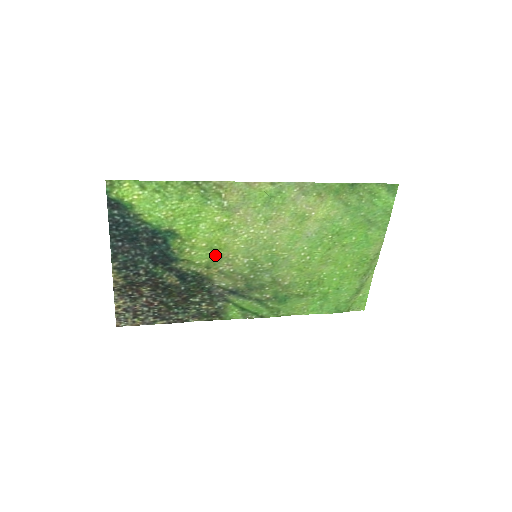
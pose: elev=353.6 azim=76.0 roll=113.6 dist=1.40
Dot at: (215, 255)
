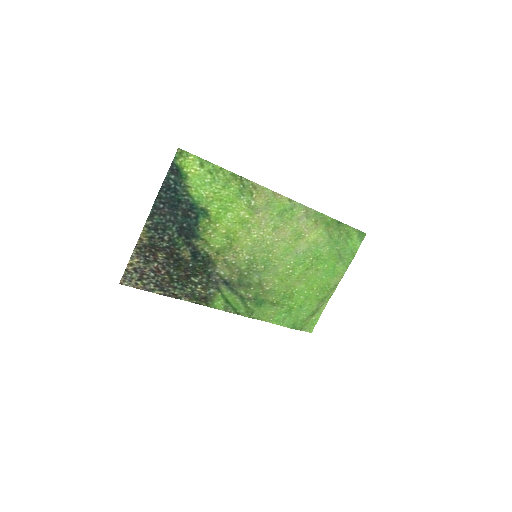
Dot at: (227, 244)
